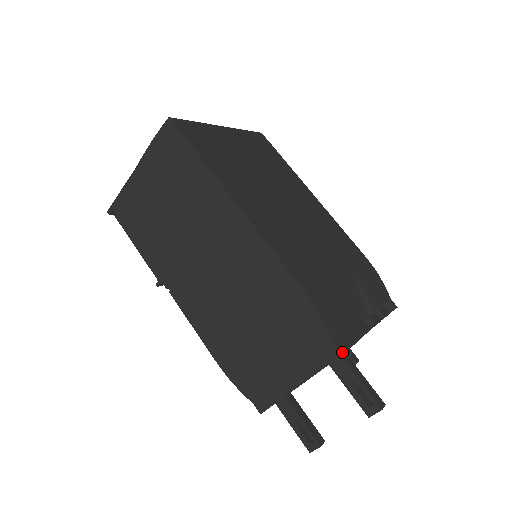
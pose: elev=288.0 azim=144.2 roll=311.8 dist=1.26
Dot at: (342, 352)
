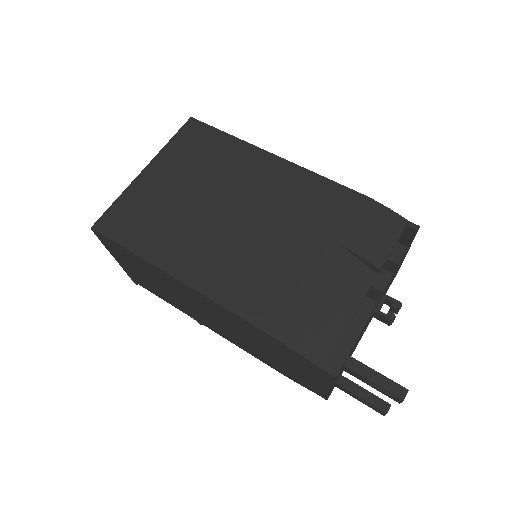
Dot at: (336, 373)
